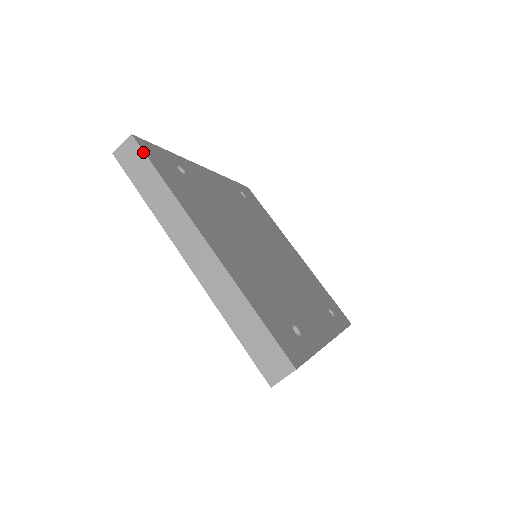
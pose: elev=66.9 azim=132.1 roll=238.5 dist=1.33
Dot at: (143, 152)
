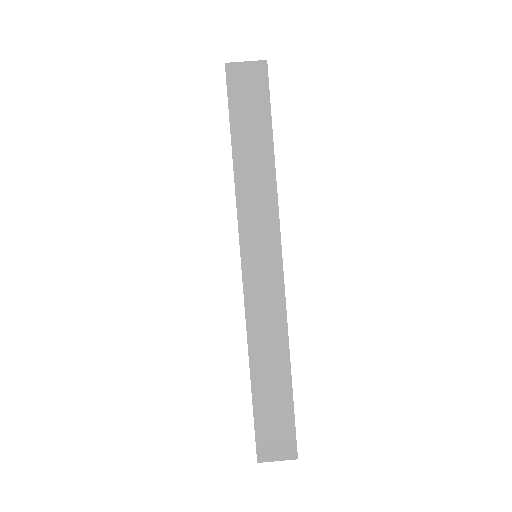
Dot at: (269, 95)
